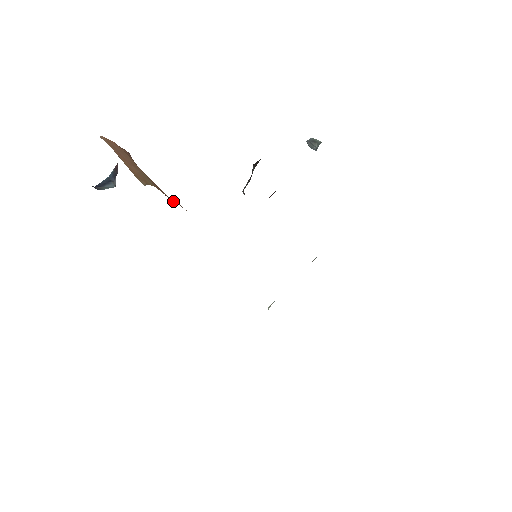
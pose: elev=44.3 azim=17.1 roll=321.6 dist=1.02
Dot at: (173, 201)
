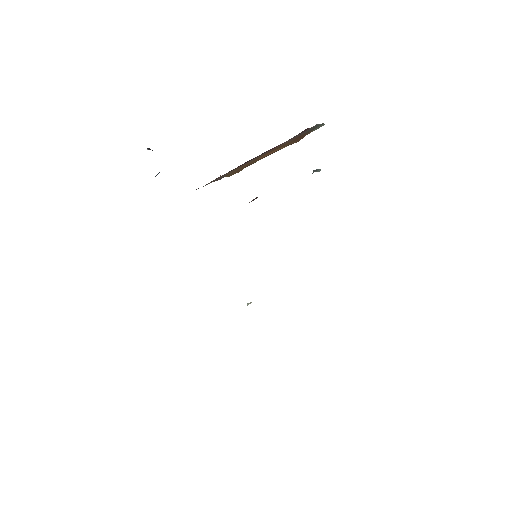
Dot at: occluded
